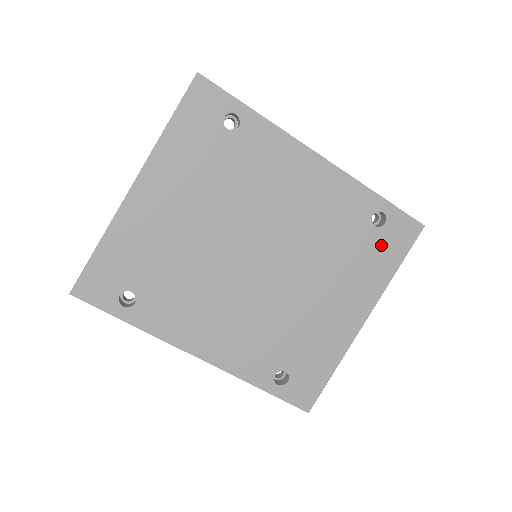
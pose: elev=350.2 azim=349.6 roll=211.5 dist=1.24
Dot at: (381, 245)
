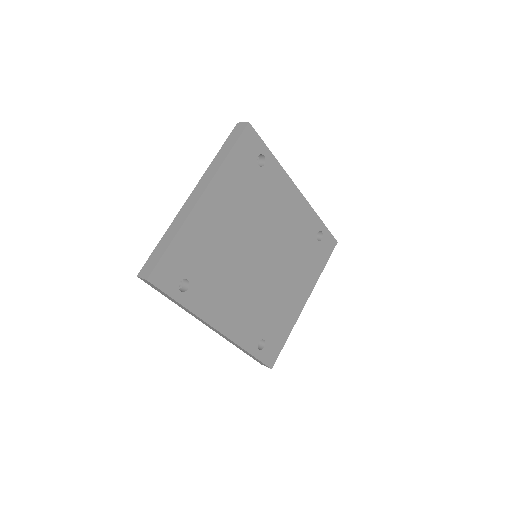
Dot at: (319, 253)
